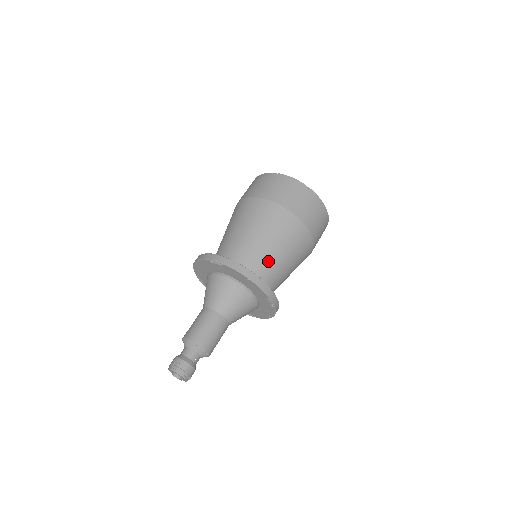
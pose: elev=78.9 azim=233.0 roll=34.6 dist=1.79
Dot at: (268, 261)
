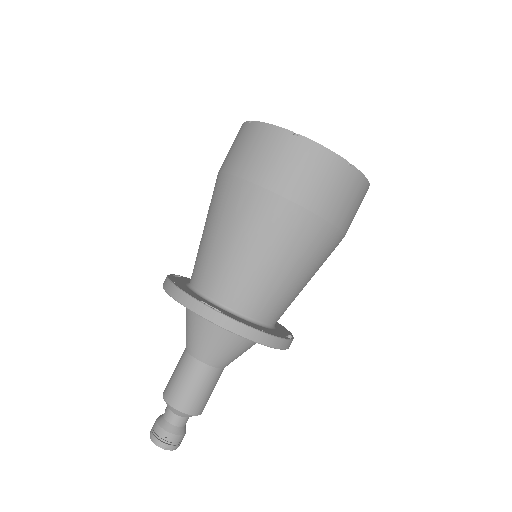
Dot at: (282, 295)
